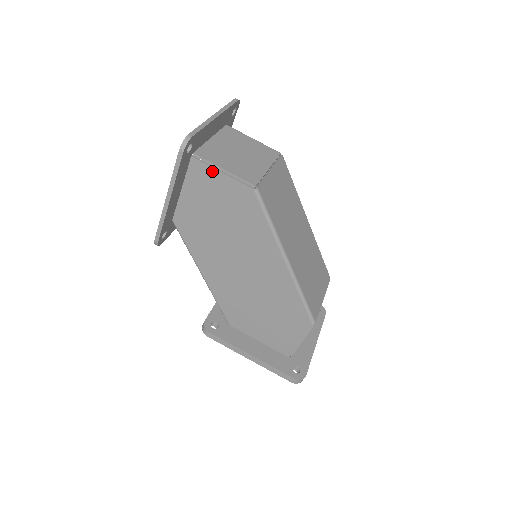
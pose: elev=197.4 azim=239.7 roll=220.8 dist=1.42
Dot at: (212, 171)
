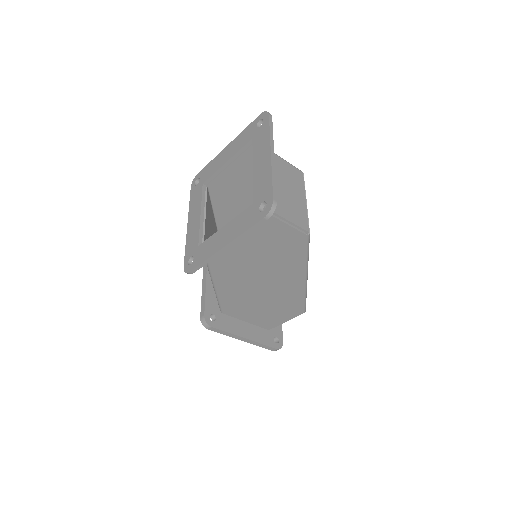
Dot at: (272, 219)
